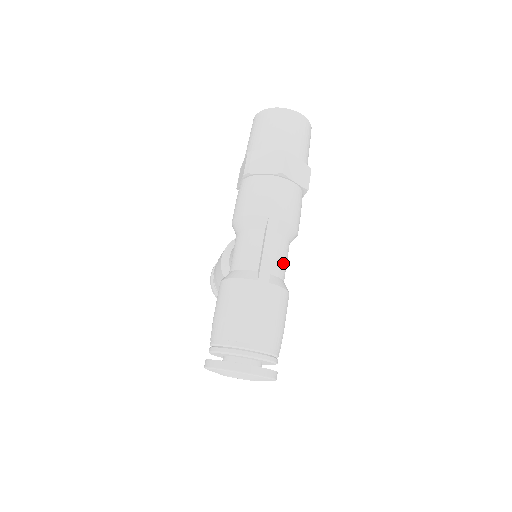
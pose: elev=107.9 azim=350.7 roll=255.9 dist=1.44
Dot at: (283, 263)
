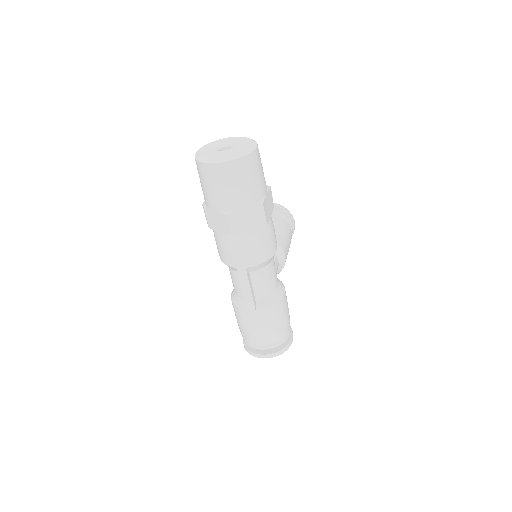
Dot at: (266, 285)
